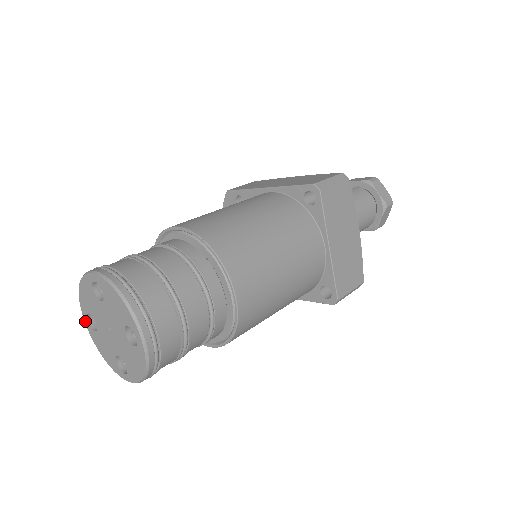
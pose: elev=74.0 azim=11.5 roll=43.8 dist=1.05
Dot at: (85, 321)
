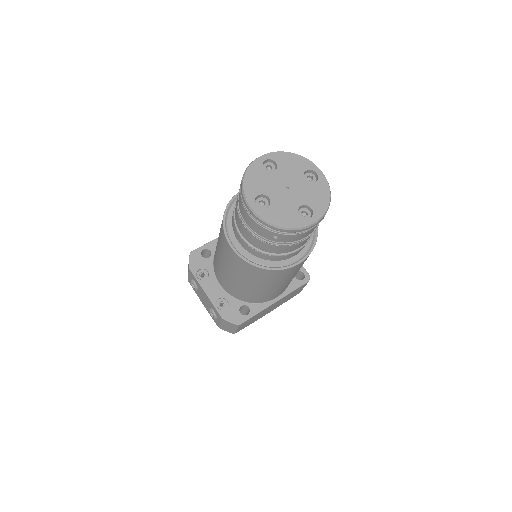
Dot at: (253, 207)
